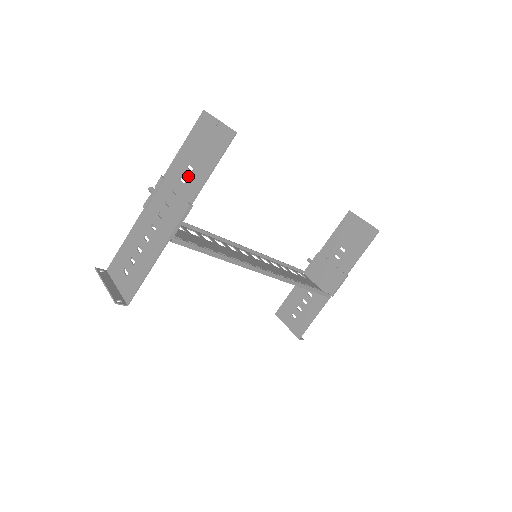
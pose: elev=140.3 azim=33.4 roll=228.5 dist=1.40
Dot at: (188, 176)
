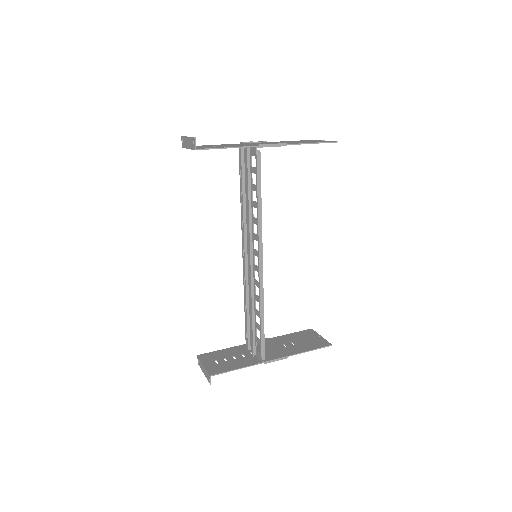
Dot at: (289, 142)
